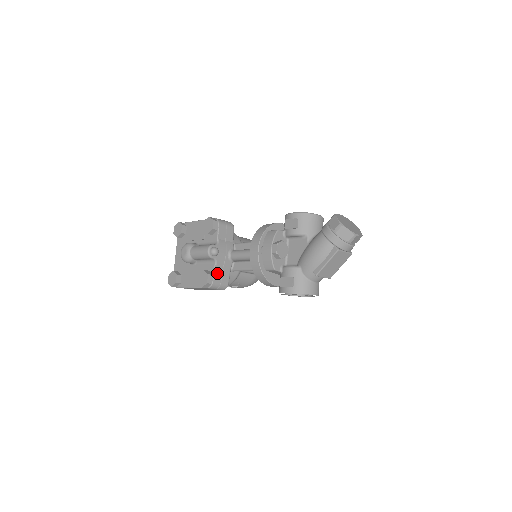
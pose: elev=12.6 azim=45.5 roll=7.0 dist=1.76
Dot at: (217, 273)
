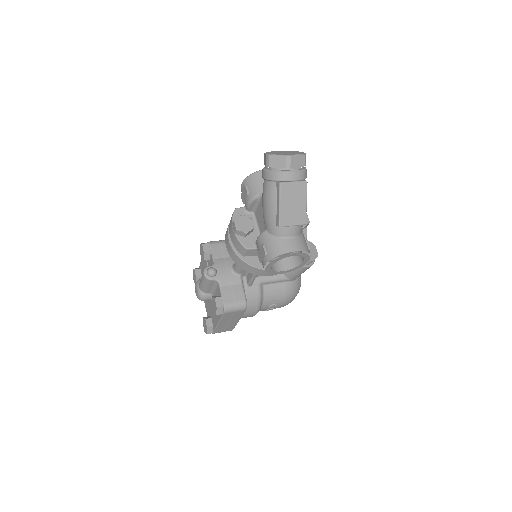
Dot at: (225, 293)
